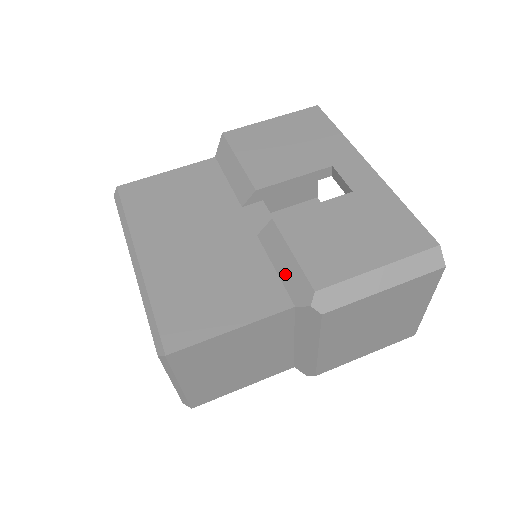
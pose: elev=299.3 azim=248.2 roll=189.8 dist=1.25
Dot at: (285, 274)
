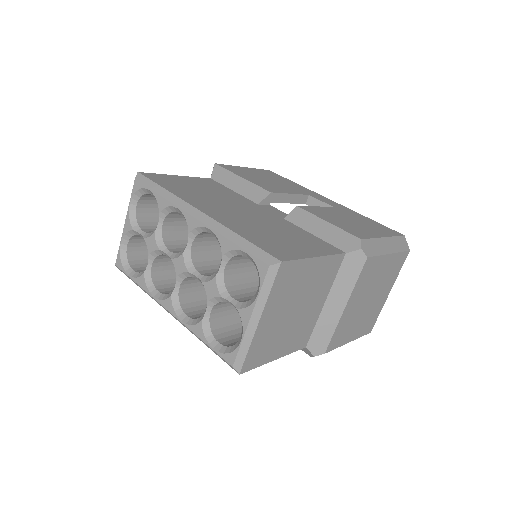
Dot at: (326, 236)
